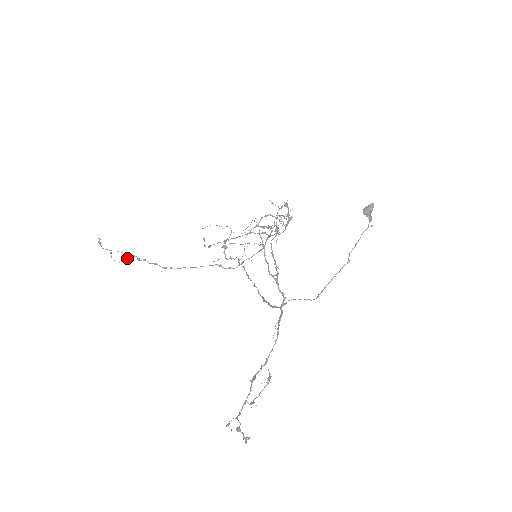
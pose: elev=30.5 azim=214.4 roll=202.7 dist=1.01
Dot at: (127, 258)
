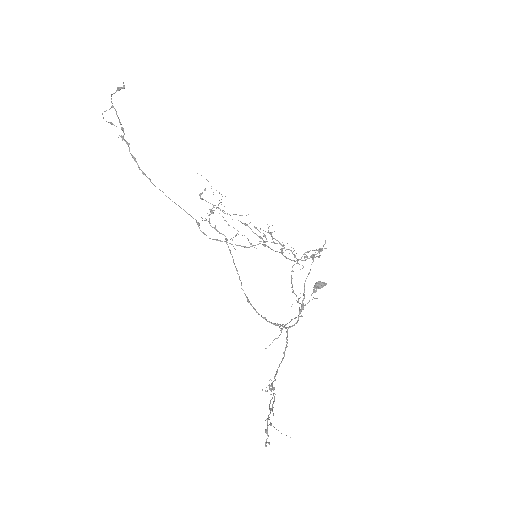
Dot at: occluded
